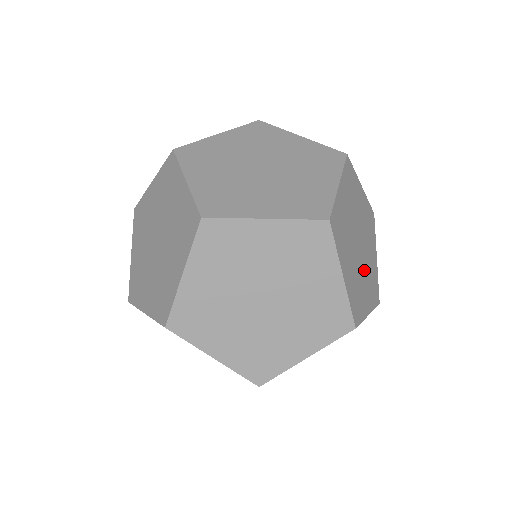
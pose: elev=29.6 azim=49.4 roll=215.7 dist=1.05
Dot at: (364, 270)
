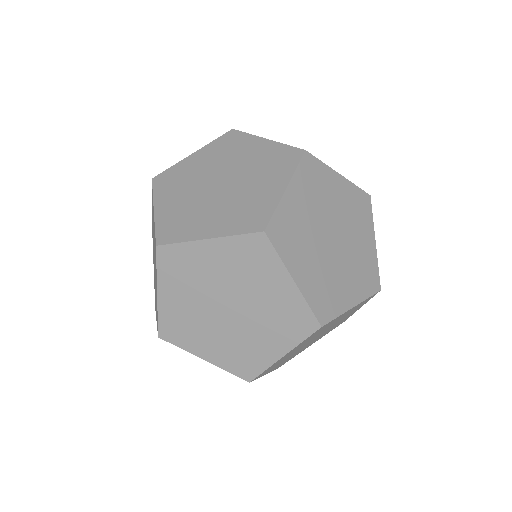
Dot at: occluded
